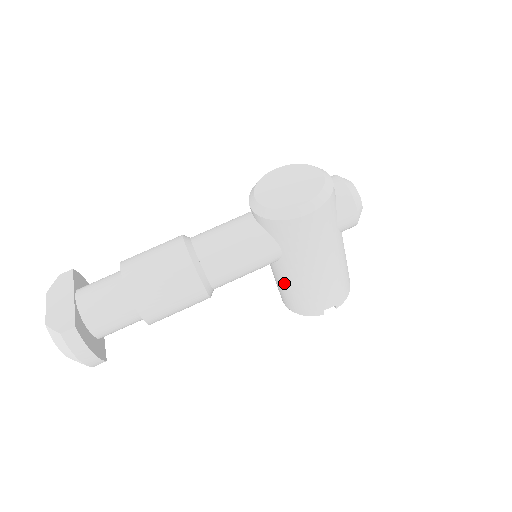
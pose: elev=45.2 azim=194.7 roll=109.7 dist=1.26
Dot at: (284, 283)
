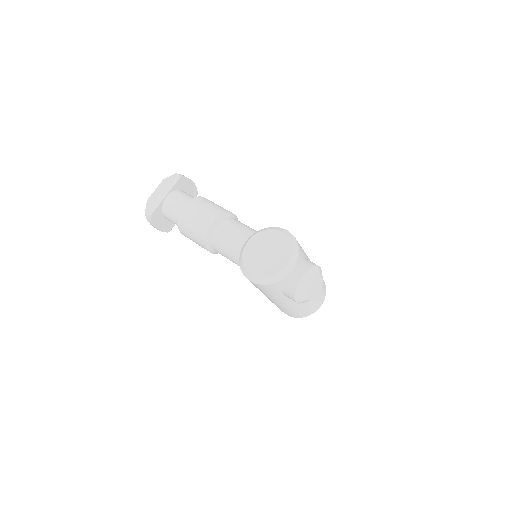
Dot at: occluded
